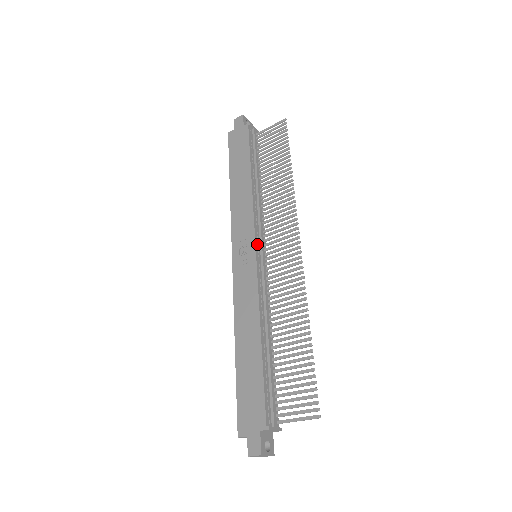
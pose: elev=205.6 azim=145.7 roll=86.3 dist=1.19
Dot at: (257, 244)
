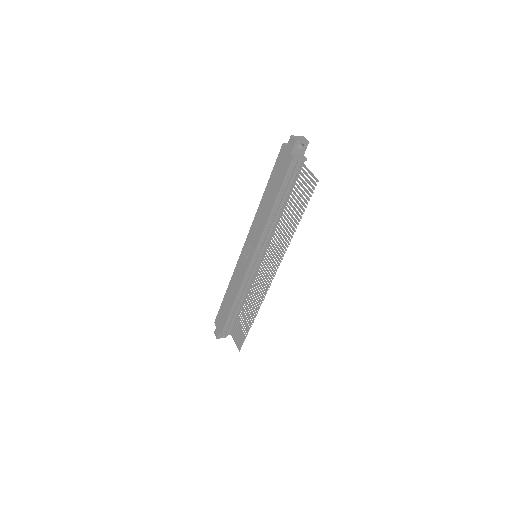
Dot at: (255, 256)
